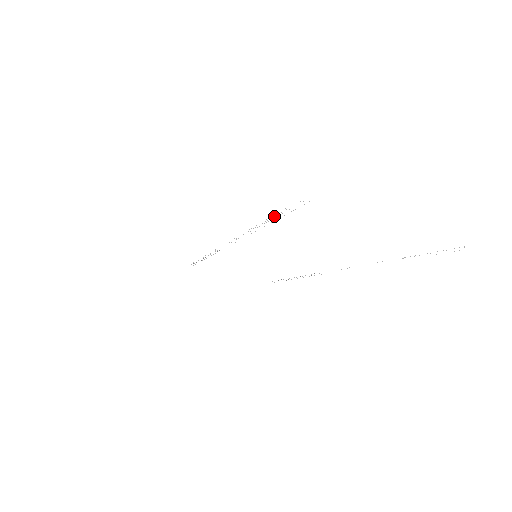
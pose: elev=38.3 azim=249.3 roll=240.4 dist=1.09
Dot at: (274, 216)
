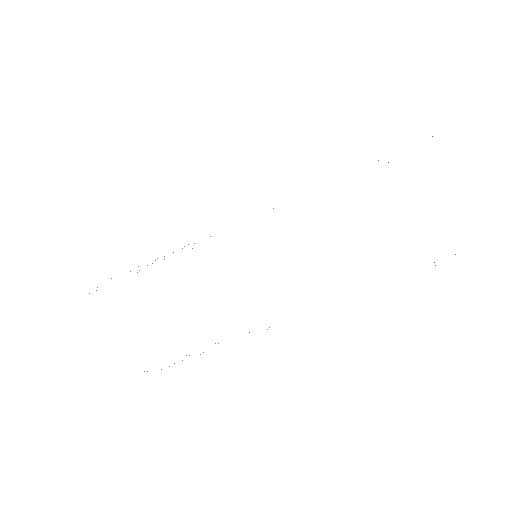
Dot at: occluded
